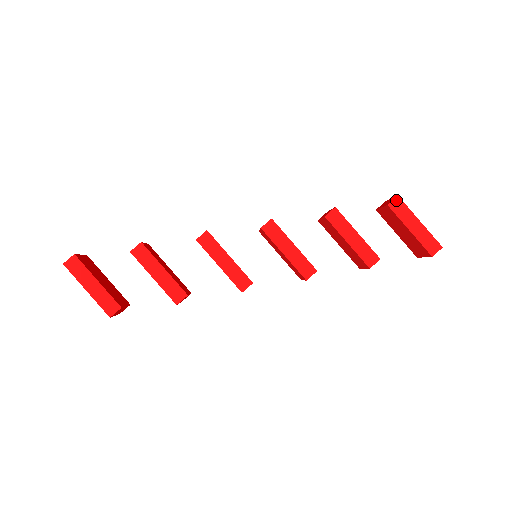
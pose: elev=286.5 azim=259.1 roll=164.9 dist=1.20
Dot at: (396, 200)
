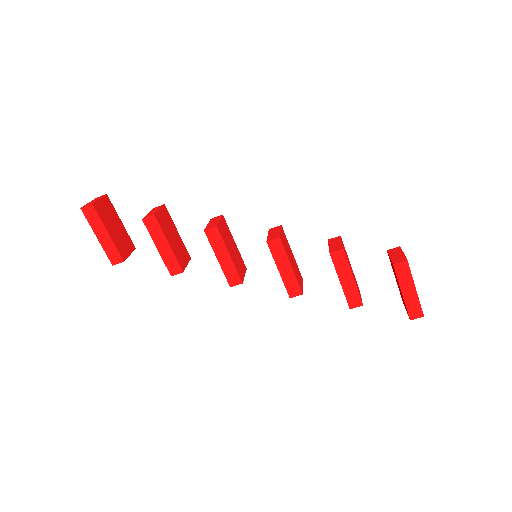
Dot at: (403, 263)
